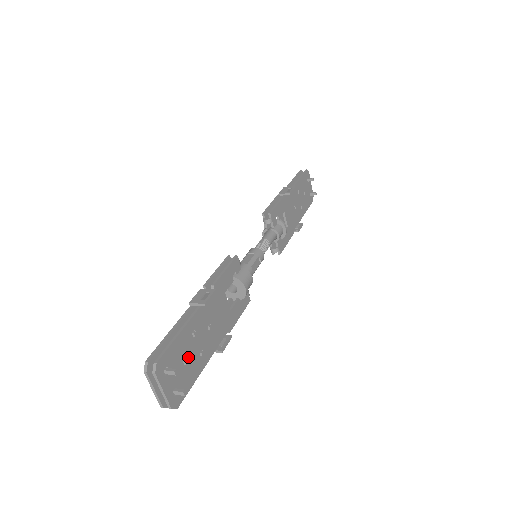
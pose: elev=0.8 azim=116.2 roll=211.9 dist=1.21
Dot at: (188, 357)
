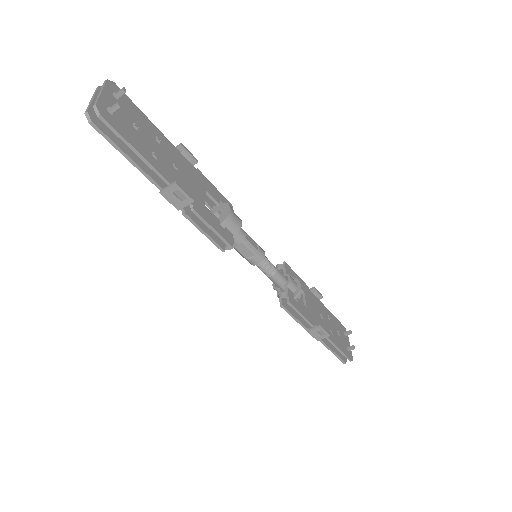
Dot at: (141, 132)
